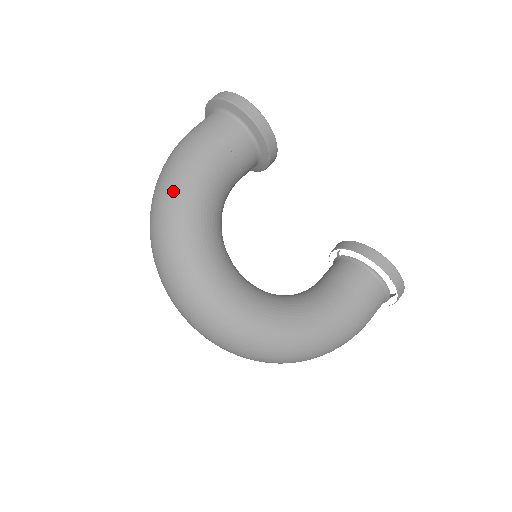
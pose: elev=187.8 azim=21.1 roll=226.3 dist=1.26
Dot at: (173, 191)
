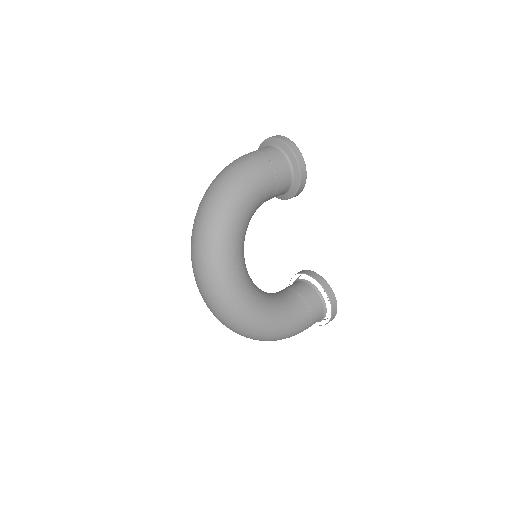
Dot at: (233, 191)
